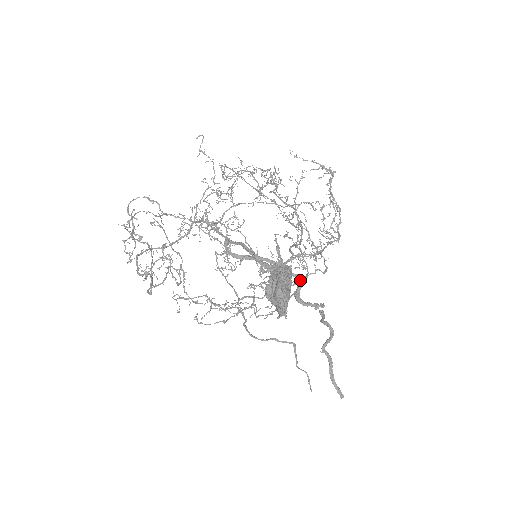
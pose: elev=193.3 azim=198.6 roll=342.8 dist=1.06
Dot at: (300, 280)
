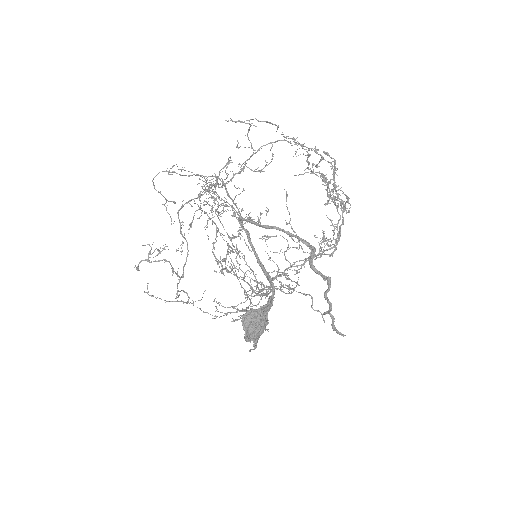
Dot at: (310, 255)
